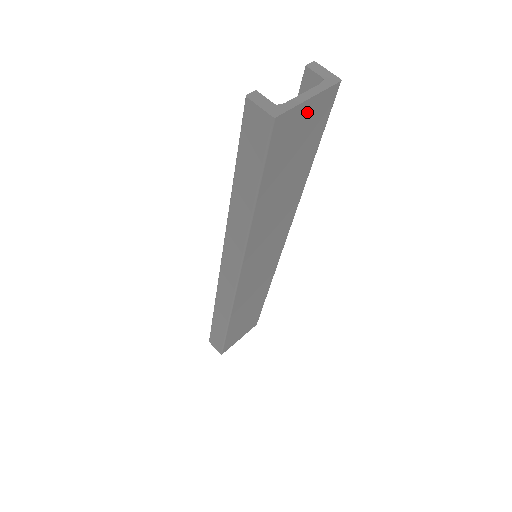
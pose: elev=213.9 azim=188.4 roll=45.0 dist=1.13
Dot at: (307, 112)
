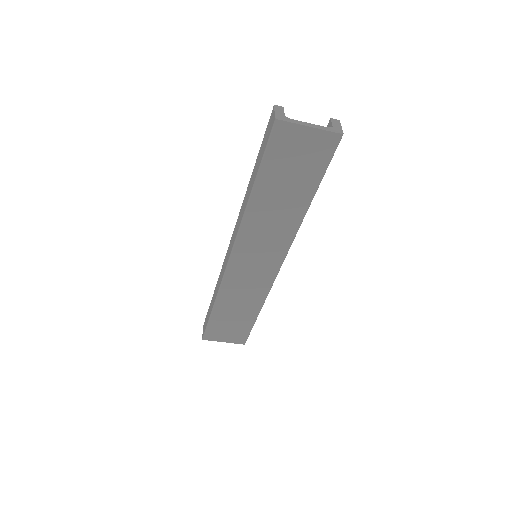
Dot at: (307, 138)
